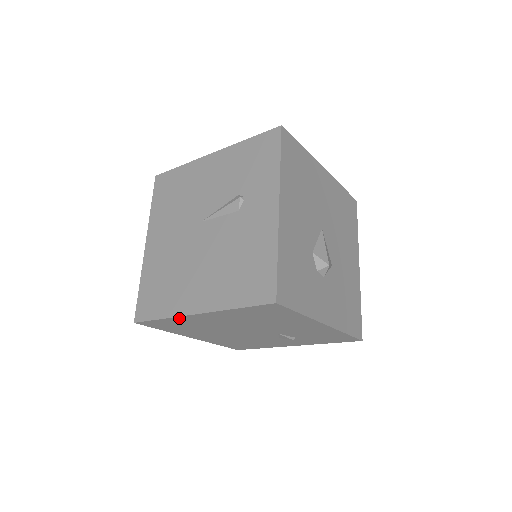
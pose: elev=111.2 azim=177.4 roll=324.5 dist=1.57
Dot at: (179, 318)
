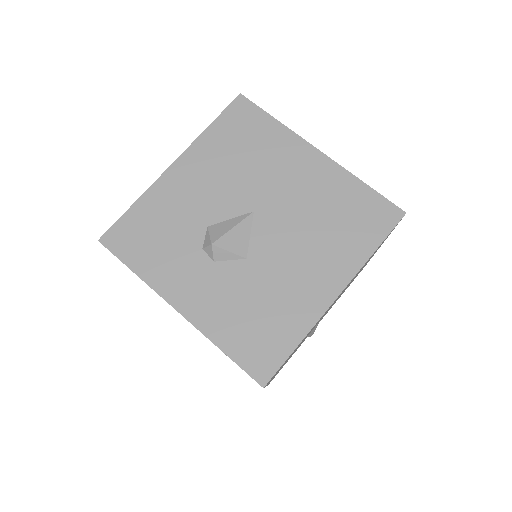
Dot at: occluded
